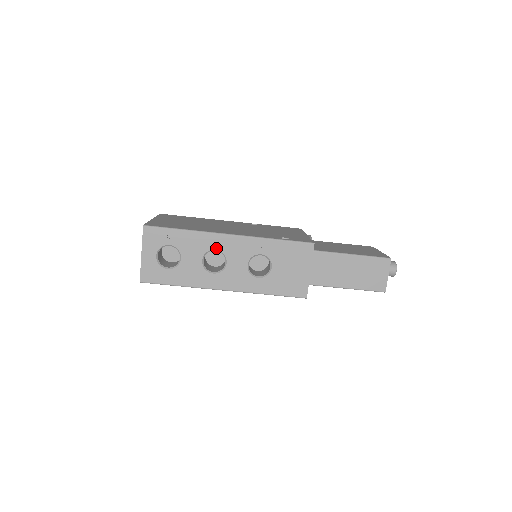
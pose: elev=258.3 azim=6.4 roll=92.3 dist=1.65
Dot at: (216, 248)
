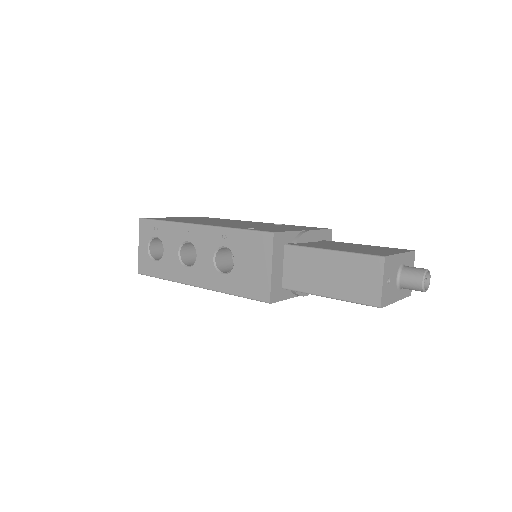
Dot at: (188, 239)
